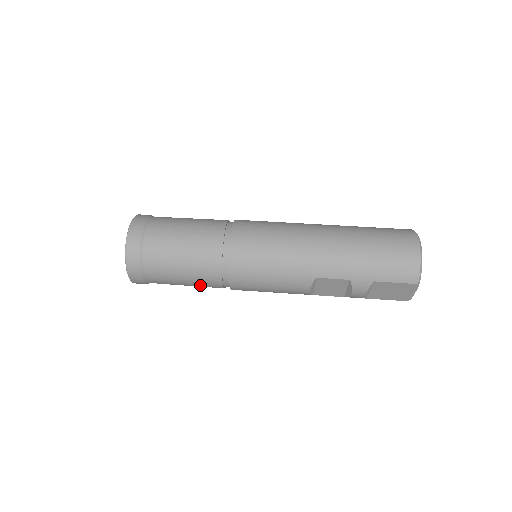
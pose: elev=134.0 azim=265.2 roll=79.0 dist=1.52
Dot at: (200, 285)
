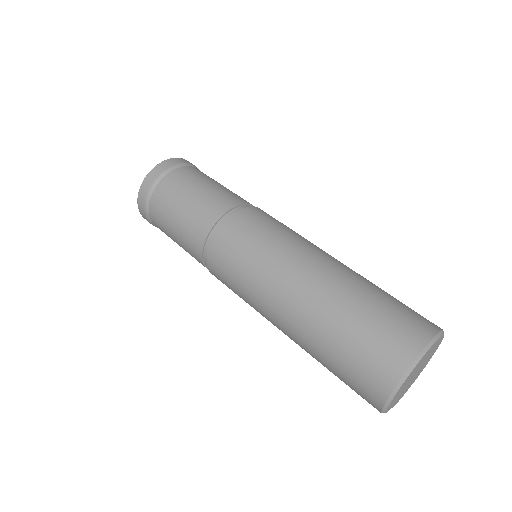
Dot at: occluded
